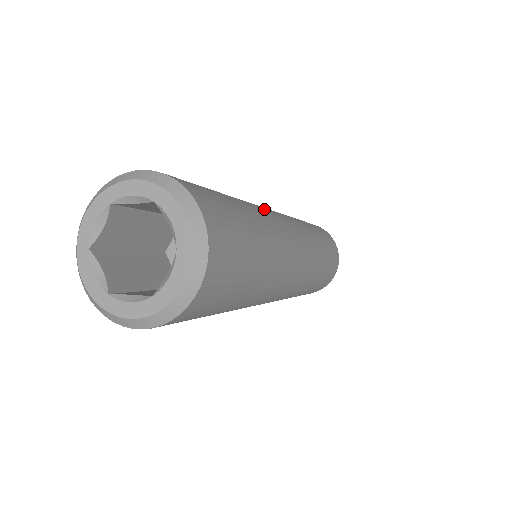
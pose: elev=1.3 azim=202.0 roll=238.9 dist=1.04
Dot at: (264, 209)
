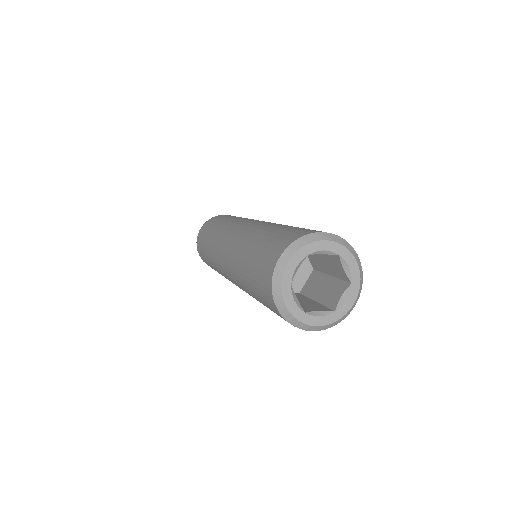
Dot at: occluded
